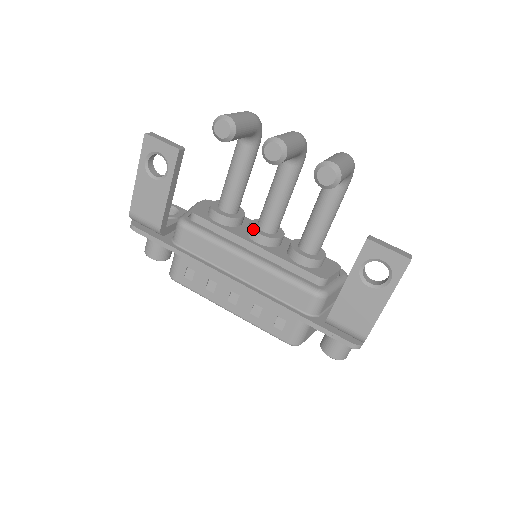
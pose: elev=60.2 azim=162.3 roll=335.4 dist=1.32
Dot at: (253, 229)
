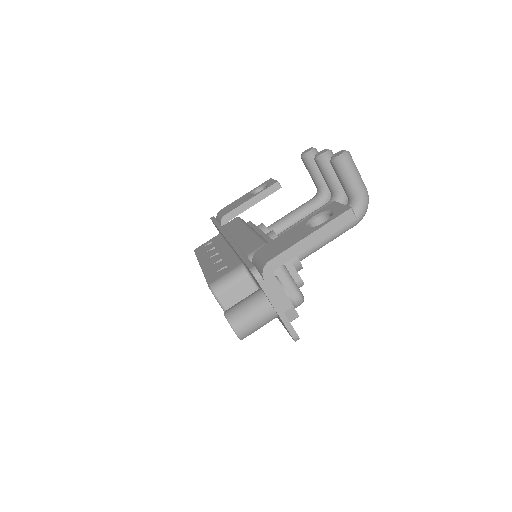
Dot at: occluded
